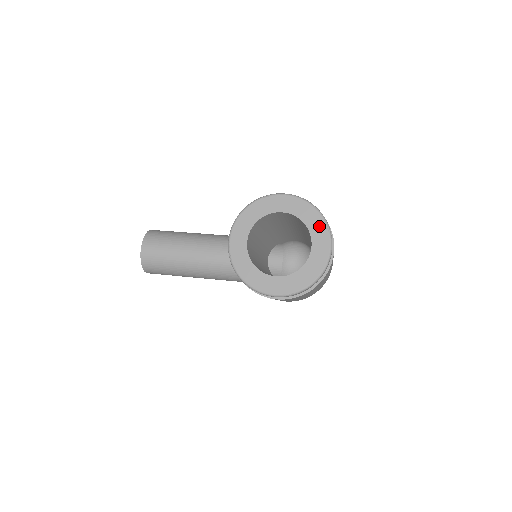
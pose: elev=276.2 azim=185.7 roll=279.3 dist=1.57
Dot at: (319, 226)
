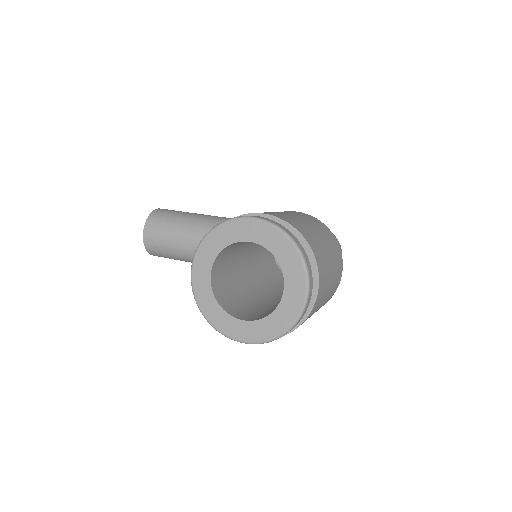
Dot at: (294, 264)
